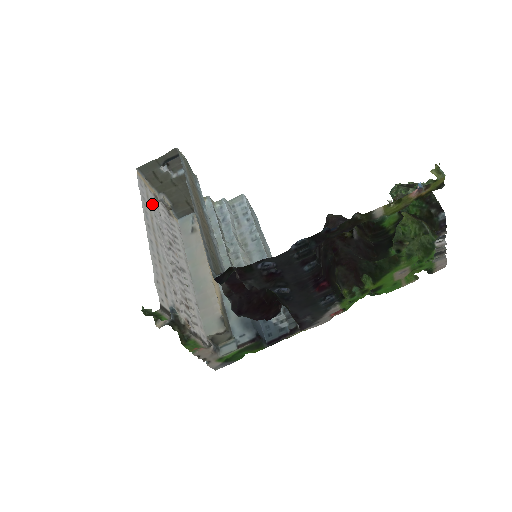
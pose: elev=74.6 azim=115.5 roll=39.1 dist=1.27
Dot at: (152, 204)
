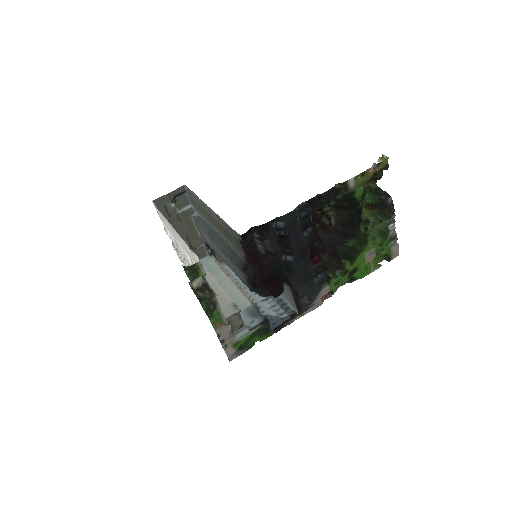
Dot at: (166, 226)
